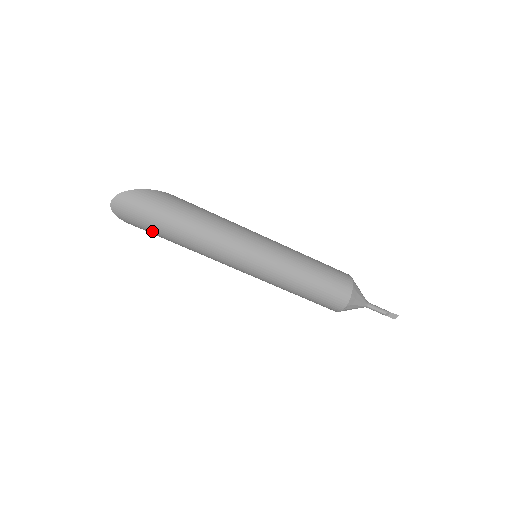
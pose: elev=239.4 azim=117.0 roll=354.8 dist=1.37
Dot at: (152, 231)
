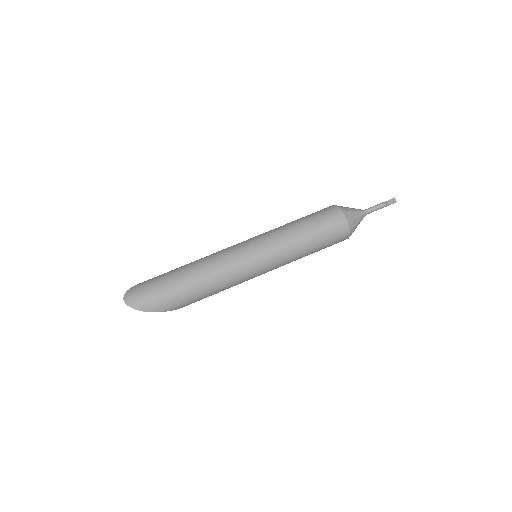
Dot at: (168, 297)
